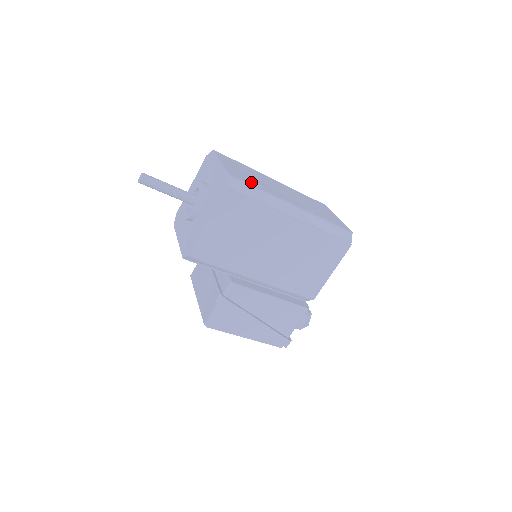
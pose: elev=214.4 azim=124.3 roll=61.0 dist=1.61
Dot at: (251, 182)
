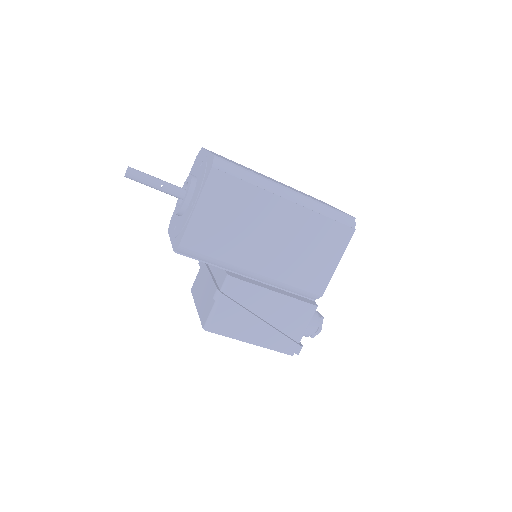
Dot at: occluded
